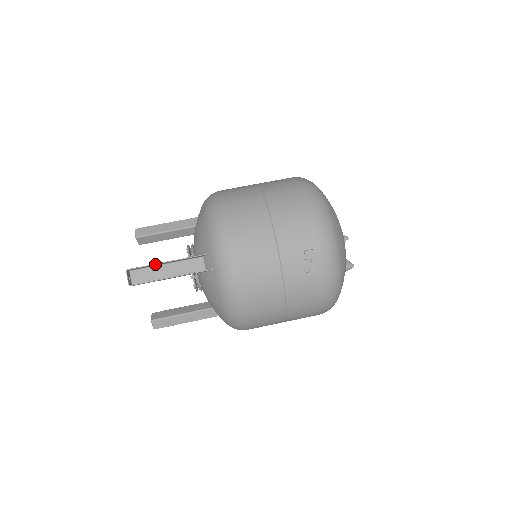
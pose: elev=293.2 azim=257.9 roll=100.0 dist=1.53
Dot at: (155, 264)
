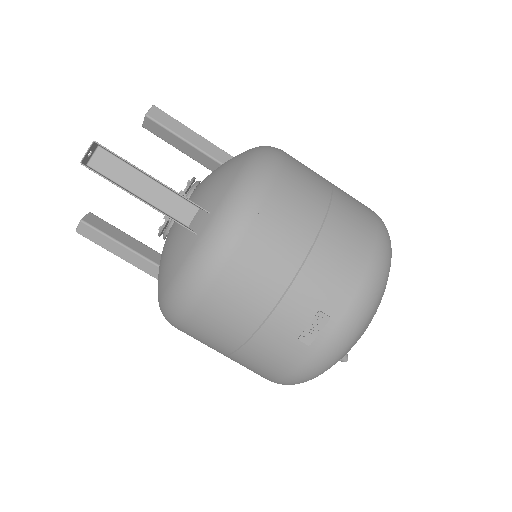
Dot at: (135, 166)
